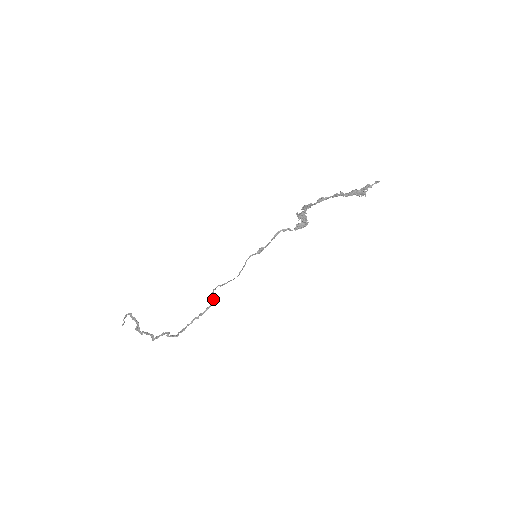
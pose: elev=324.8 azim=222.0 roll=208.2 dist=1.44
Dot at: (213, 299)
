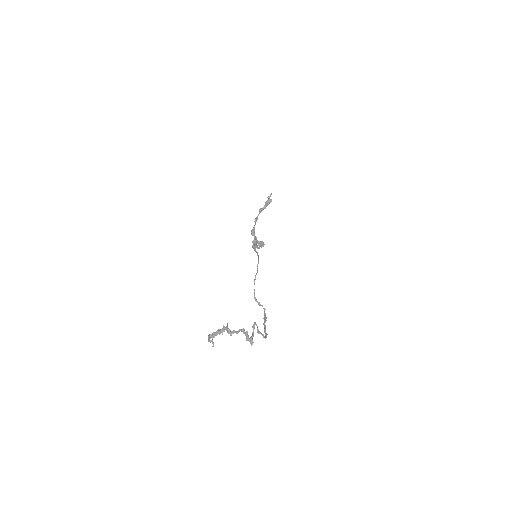
Dot at: (261, 305)
